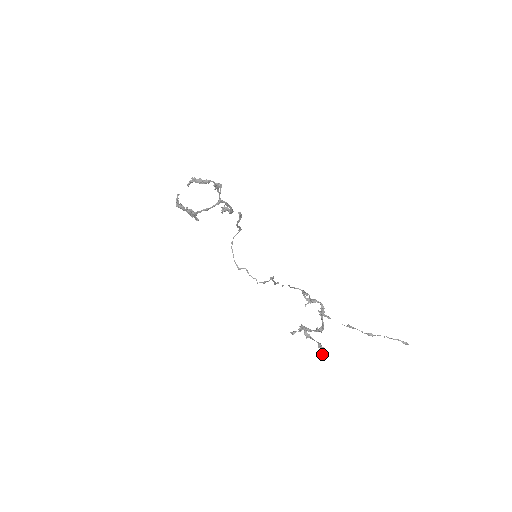
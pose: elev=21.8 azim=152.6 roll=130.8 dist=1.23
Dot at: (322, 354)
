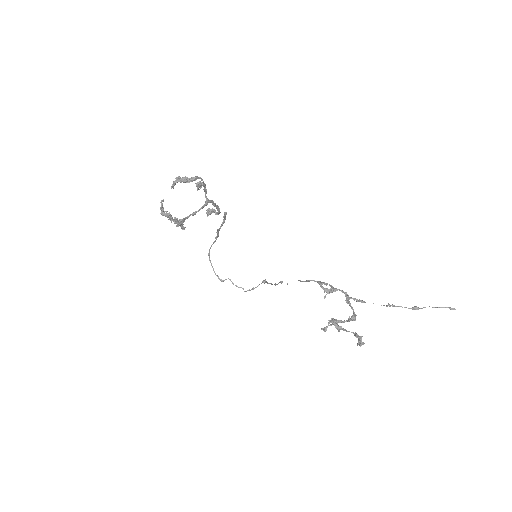
Dot at: (362, 344)
